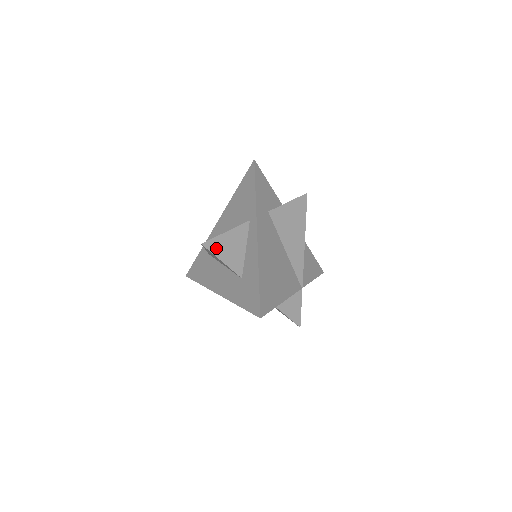
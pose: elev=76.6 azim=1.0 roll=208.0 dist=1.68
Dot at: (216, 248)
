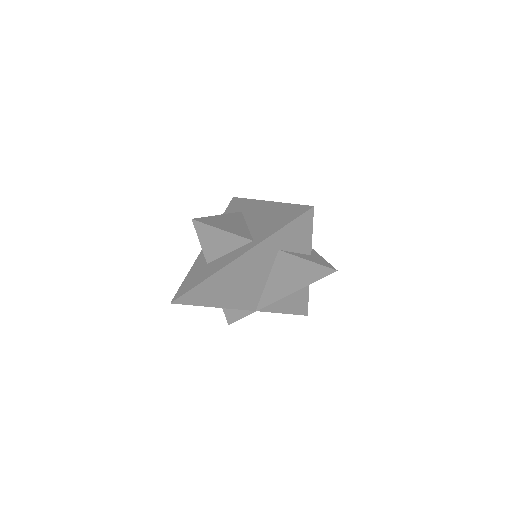
Dot at: (203, 231)
